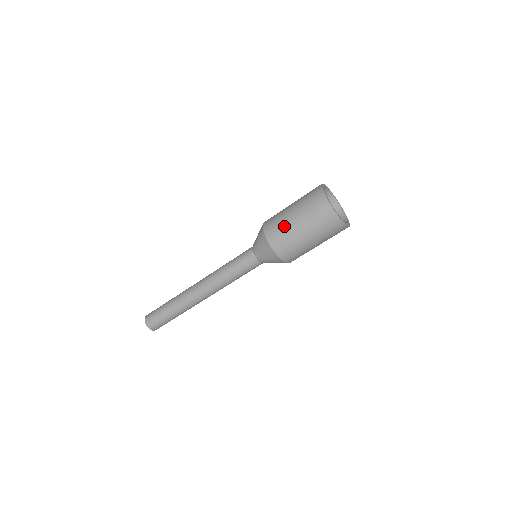
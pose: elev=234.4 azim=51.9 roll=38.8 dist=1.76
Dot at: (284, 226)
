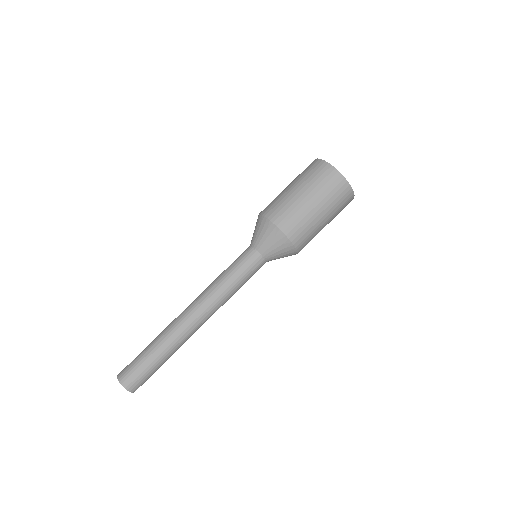
Dot at: (277, 196)
